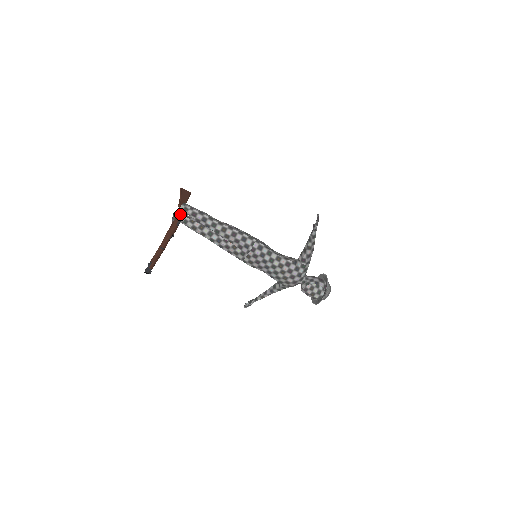
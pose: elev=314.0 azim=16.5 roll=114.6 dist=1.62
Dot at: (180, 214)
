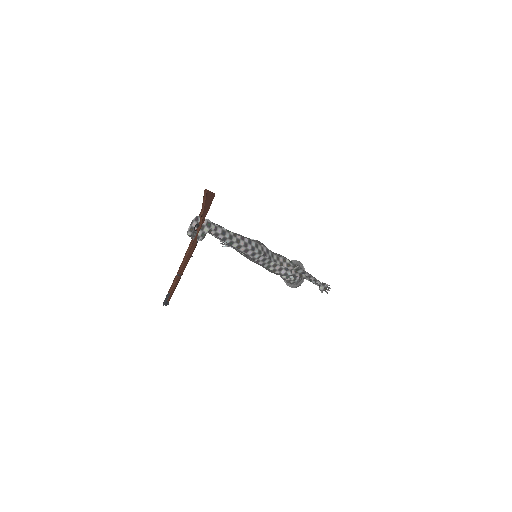
Dot at: (203, 235)
